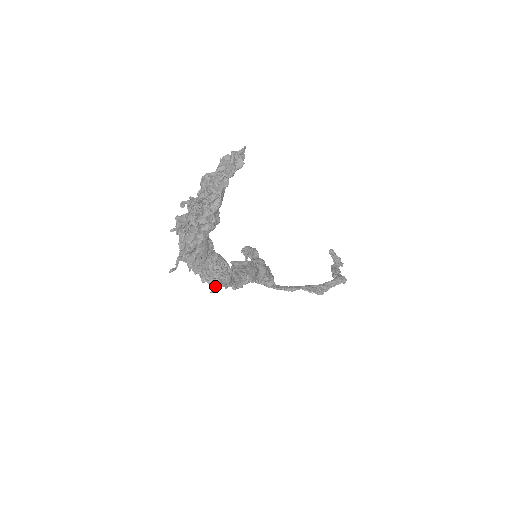
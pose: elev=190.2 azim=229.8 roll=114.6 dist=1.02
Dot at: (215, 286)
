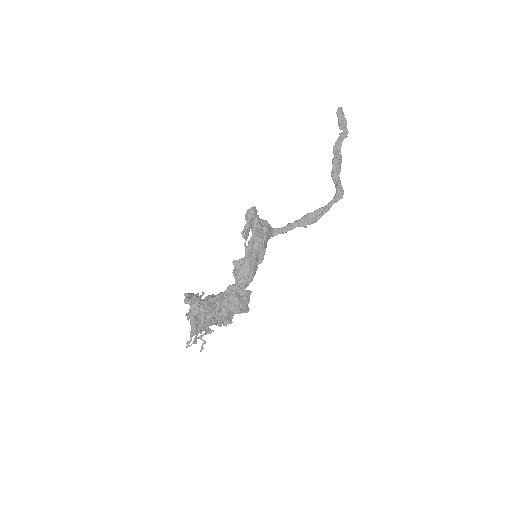
Dot at: occluded
